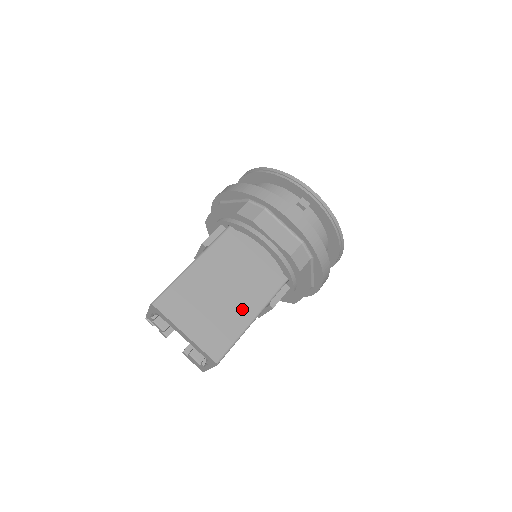
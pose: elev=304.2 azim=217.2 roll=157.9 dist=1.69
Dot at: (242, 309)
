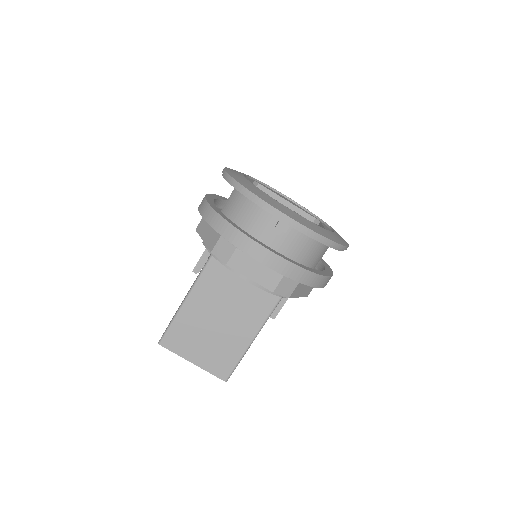
Dot at: (240, 333)
